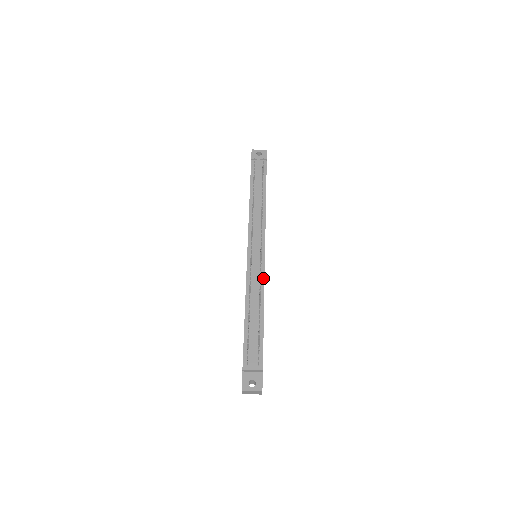
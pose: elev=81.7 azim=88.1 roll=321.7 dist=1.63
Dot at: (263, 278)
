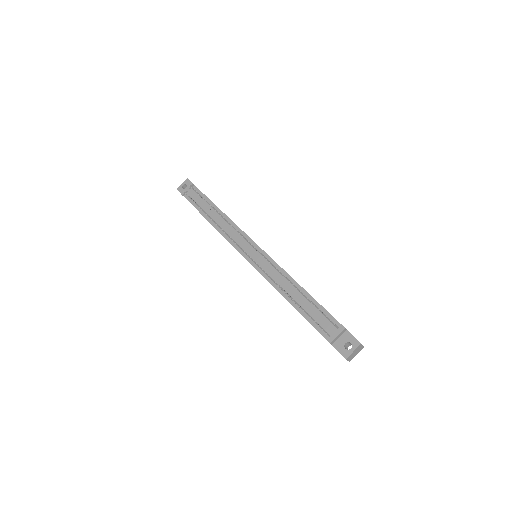
Dot at: (276, 265)
